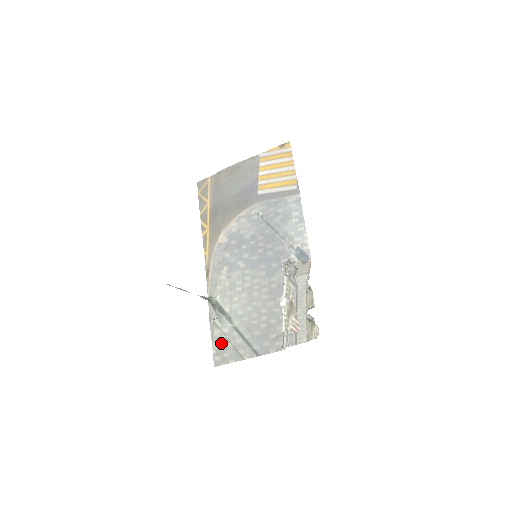
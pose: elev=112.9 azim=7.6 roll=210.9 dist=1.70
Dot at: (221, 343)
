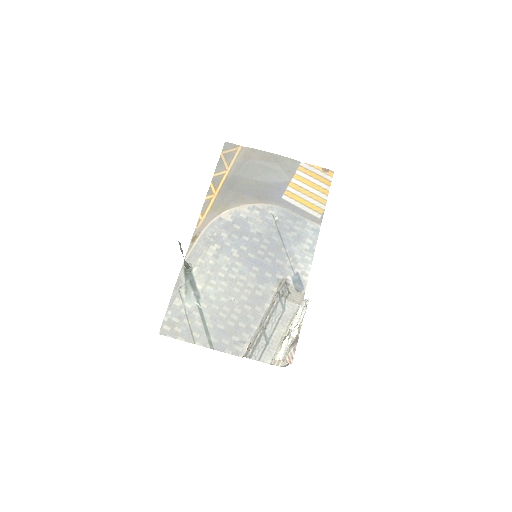
Dot at: (178, 315)
